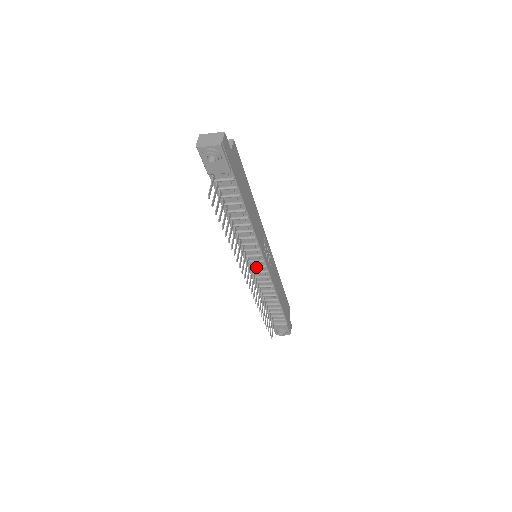
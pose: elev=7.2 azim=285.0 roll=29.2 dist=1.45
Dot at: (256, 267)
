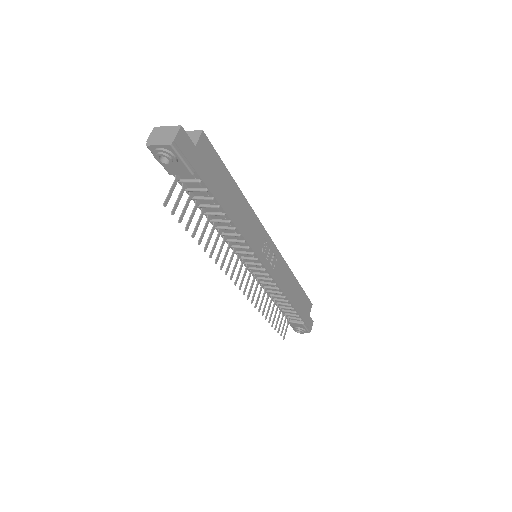
Dot at: (254, 269)
